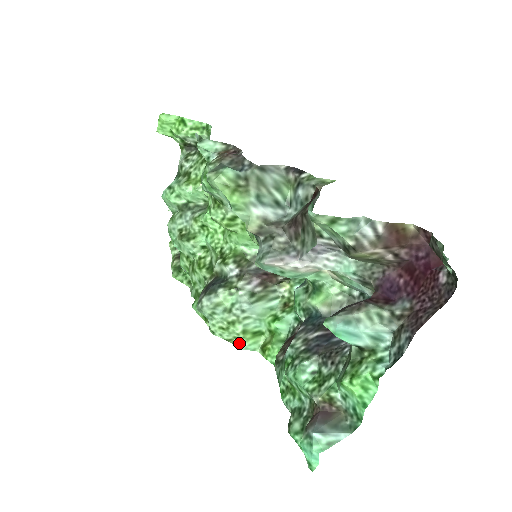
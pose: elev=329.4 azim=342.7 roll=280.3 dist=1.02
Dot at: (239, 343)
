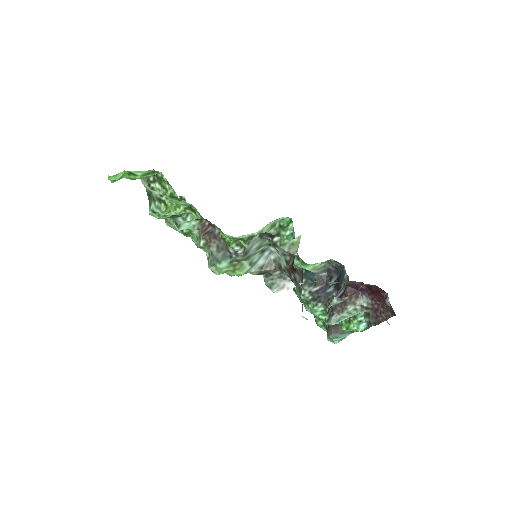
Dot at: occluded
